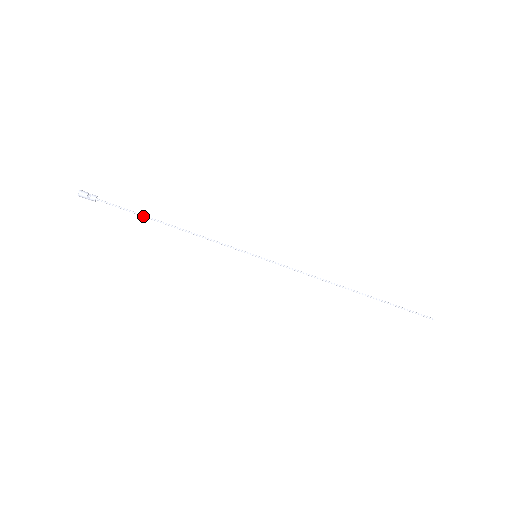
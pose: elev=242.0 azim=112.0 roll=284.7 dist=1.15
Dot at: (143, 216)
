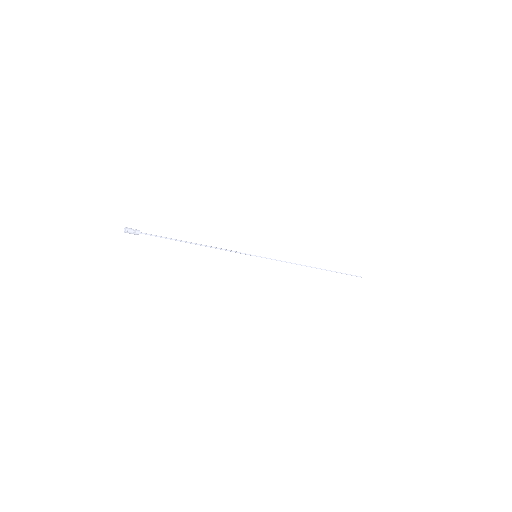
Dot at: (176, 240)
